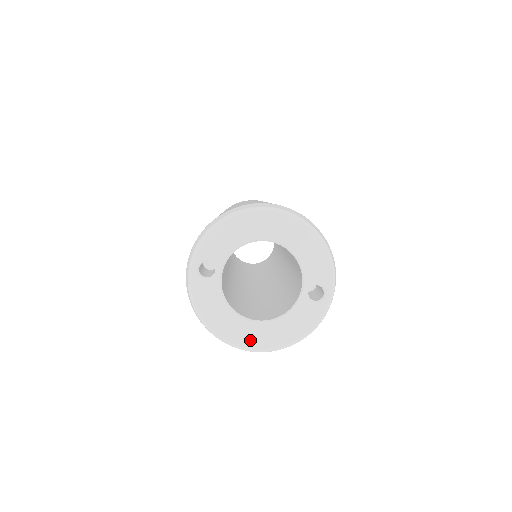
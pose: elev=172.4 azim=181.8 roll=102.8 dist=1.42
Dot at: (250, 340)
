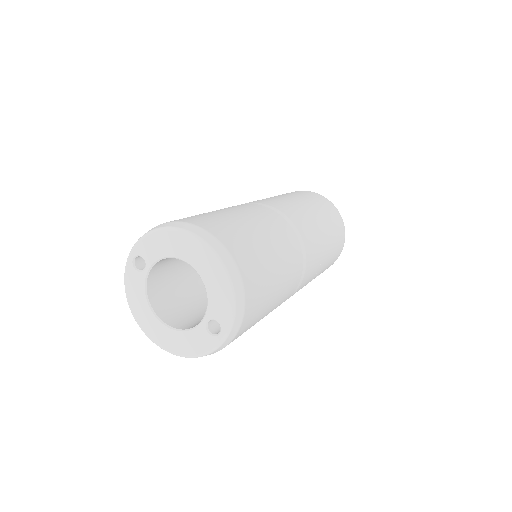
Dot at: (155, 335)
